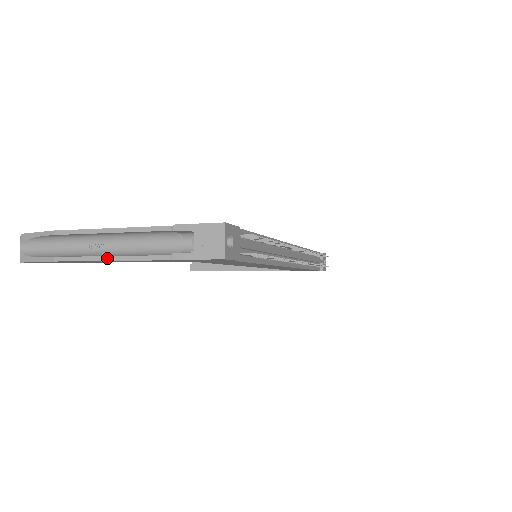
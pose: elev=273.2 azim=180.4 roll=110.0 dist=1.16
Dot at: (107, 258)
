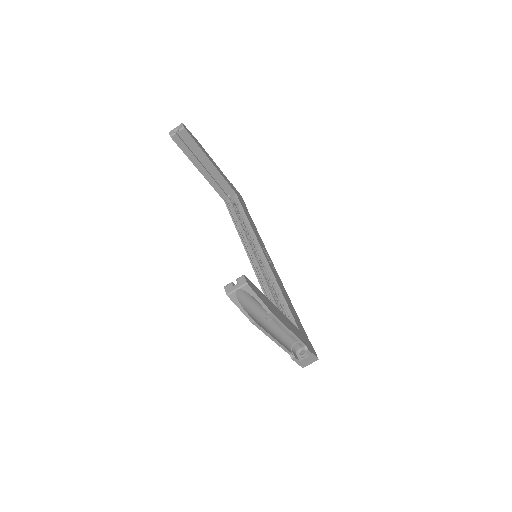
Dot at: (273, 339)
